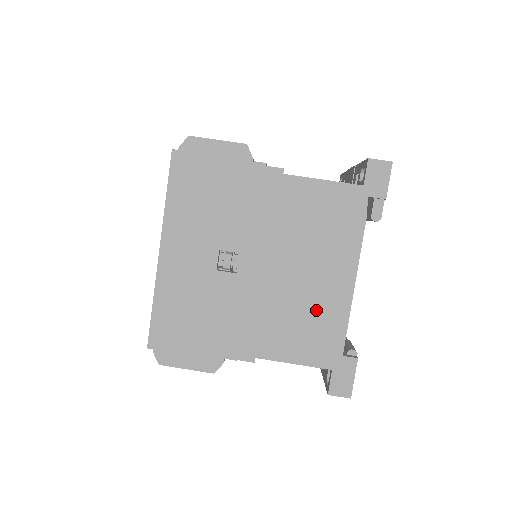
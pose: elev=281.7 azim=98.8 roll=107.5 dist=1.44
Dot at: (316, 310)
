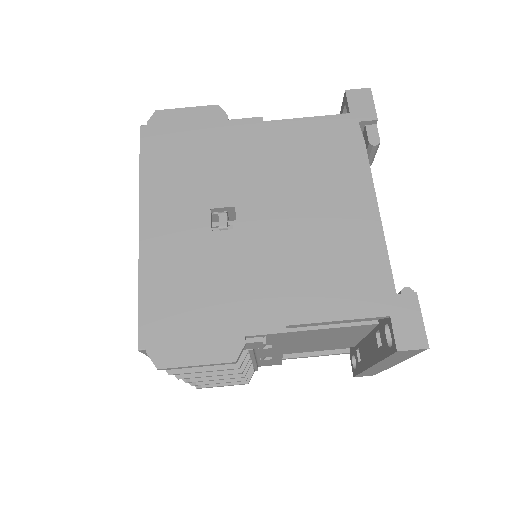
Dot at: (344, 247)
